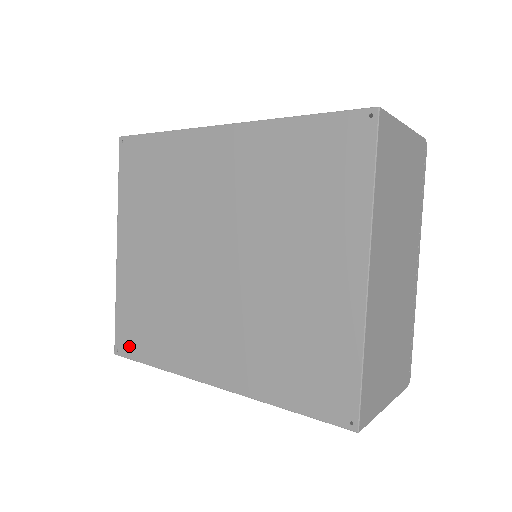
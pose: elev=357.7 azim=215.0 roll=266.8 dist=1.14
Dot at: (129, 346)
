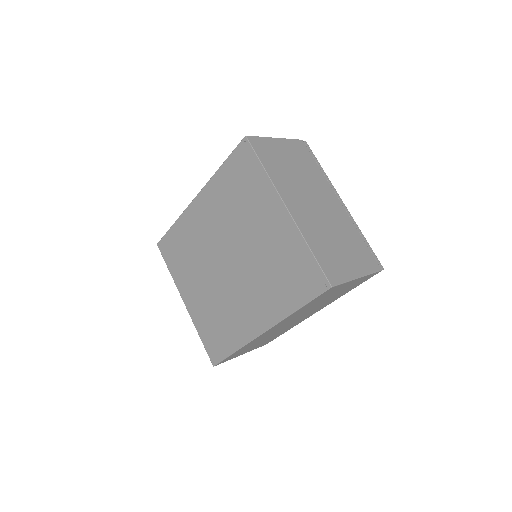
Dot at: (217, 353)
